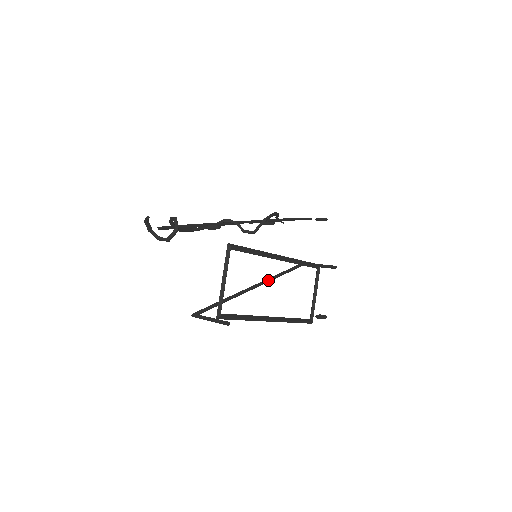
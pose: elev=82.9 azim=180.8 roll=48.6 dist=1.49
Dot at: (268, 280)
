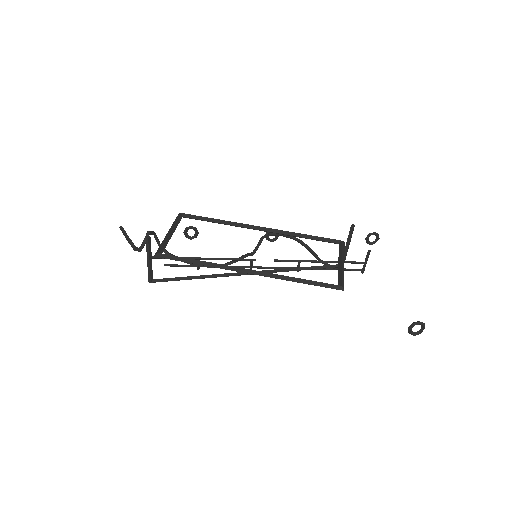
Dot at: (273, 270)
